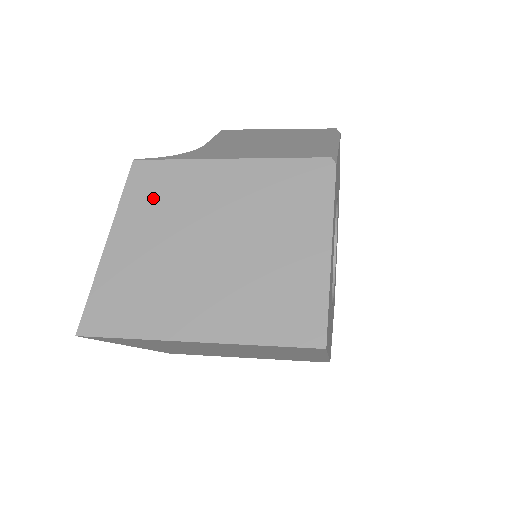
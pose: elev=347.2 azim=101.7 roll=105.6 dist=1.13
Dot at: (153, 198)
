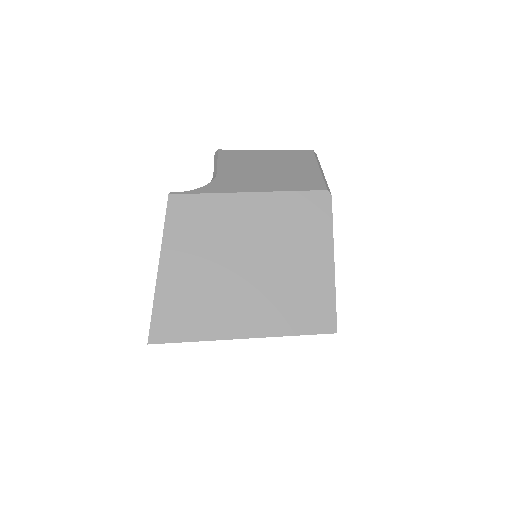
Dot at: (192, 227)
